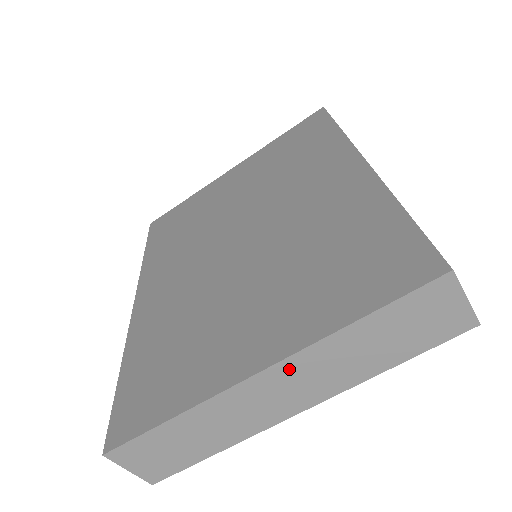
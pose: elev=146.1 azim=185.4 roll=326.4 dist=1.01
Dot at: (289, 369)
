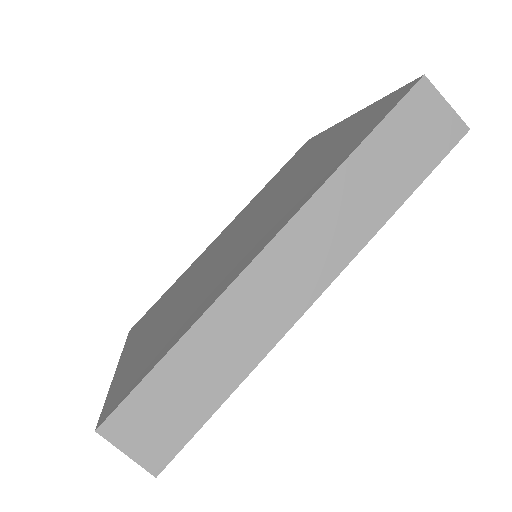
Dot at: occluded
